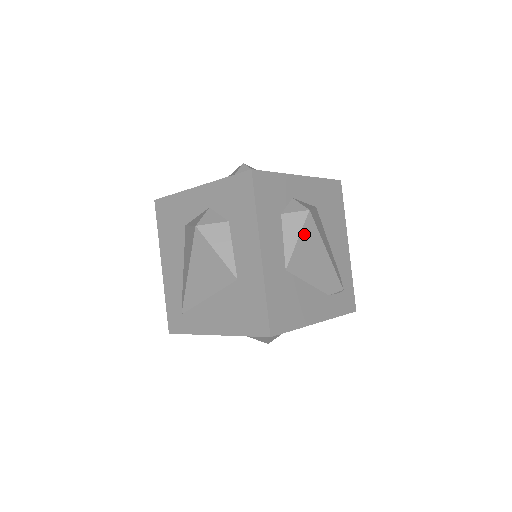
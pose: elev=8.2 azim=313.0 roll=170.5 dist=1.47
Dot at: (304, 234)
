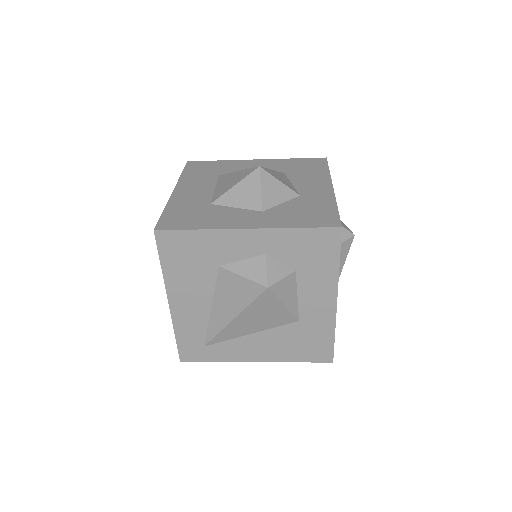
Dot at: (346, 257)
